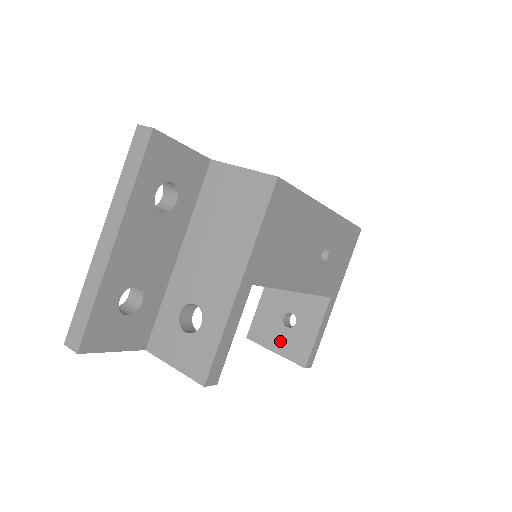
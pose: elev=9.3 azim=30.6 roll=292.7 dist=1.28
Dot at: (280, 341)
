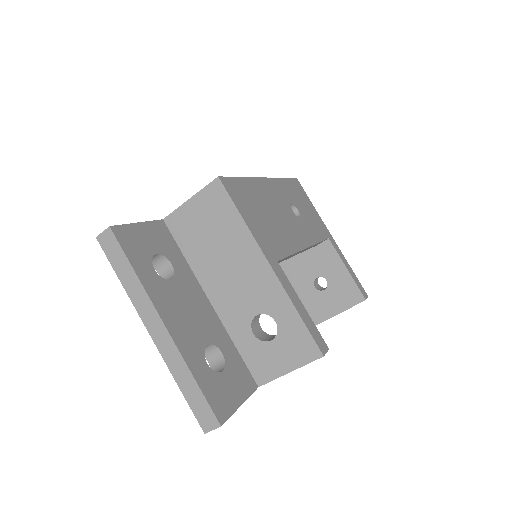
Dot at: (330, 304)
